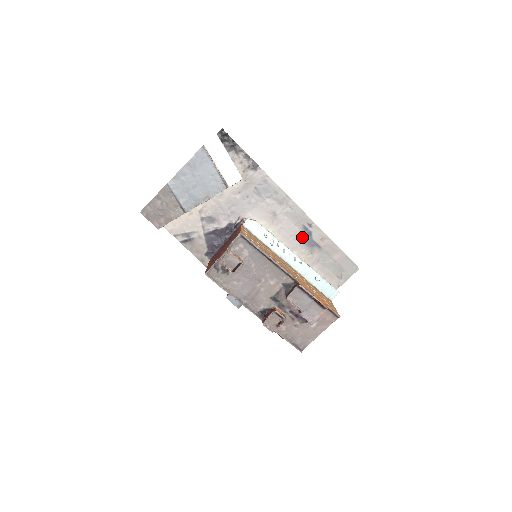
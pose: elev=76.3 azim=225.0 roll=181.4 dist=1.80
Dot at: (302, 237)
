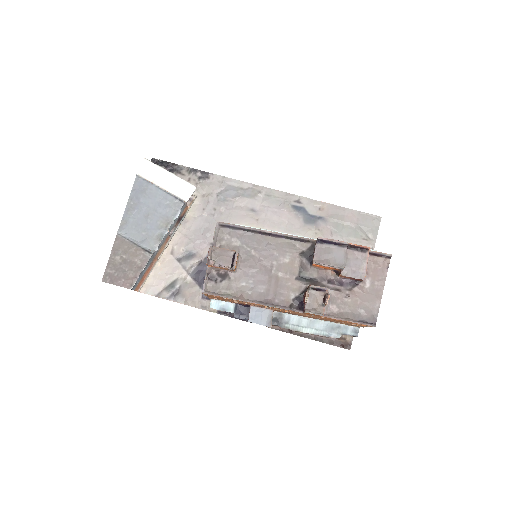
Dot at: (297, 218)
